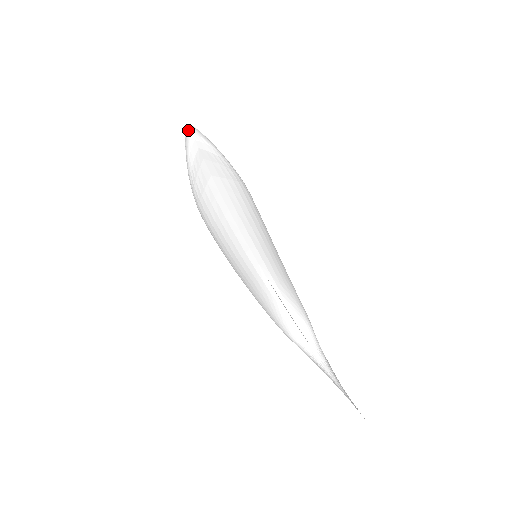
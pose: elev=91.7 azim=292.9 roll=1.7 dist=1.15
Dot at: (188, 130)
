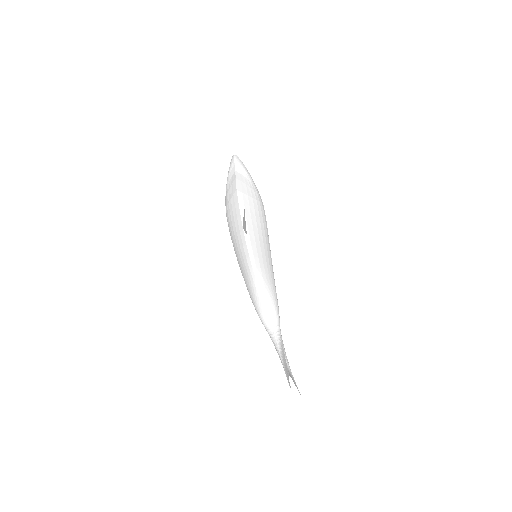
Dot at: (233, 158)
